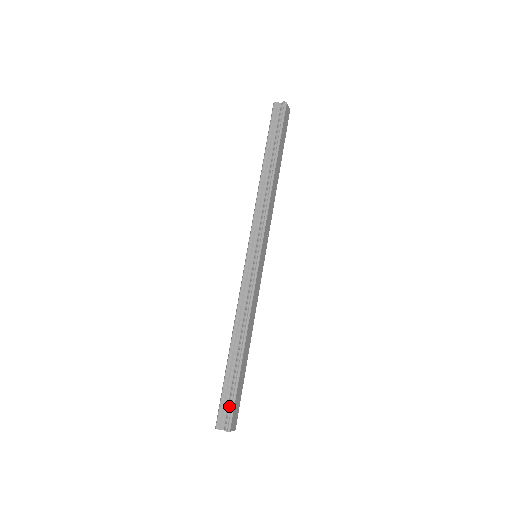
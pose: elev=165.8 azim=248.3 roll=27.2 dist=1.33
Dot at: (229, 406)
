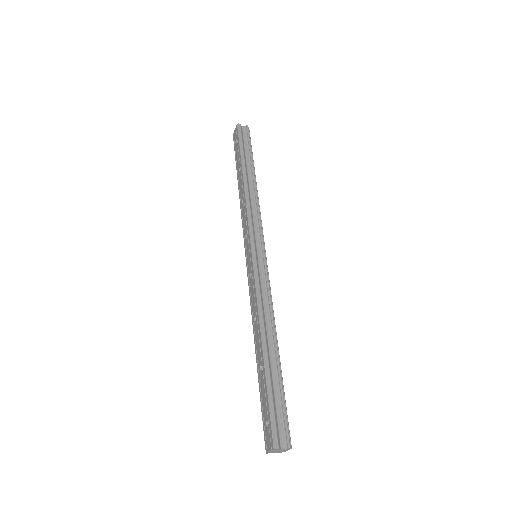
Dot at: (282, 416)
